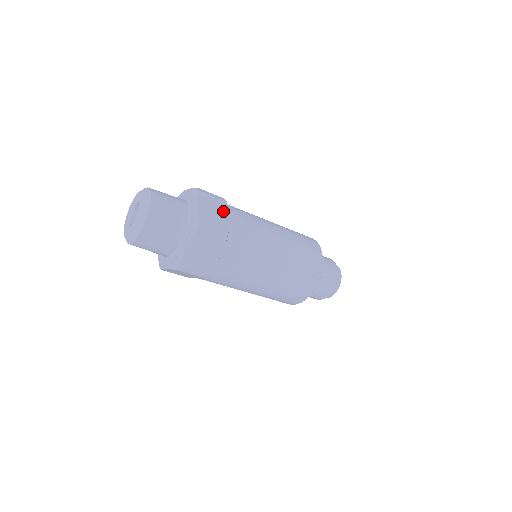
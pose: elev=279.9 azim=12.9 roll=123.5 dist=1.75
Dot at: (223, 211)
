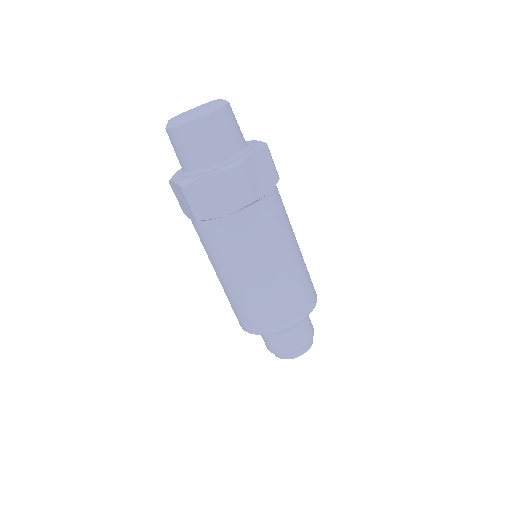
Dot at: (269, 182)
